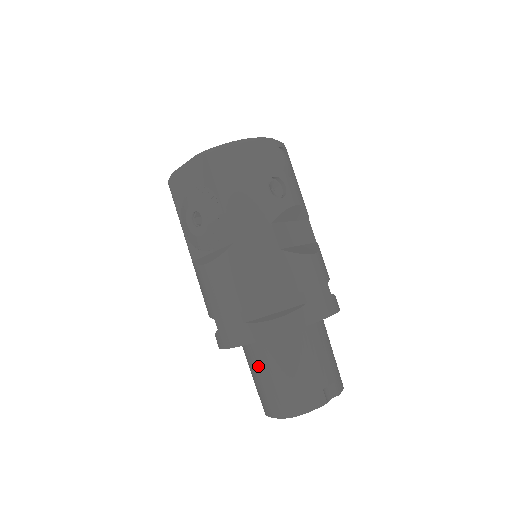
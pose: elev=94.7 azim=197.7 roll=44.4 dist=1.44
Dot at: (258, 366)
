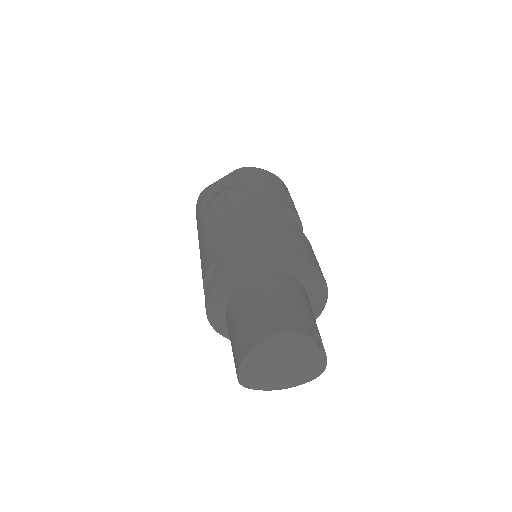
Dot at: (251, 299)
